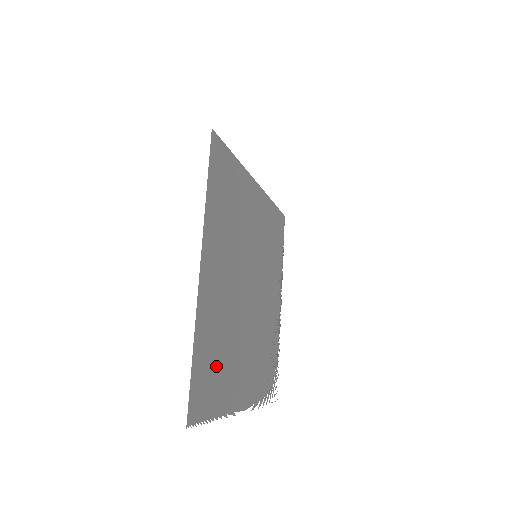
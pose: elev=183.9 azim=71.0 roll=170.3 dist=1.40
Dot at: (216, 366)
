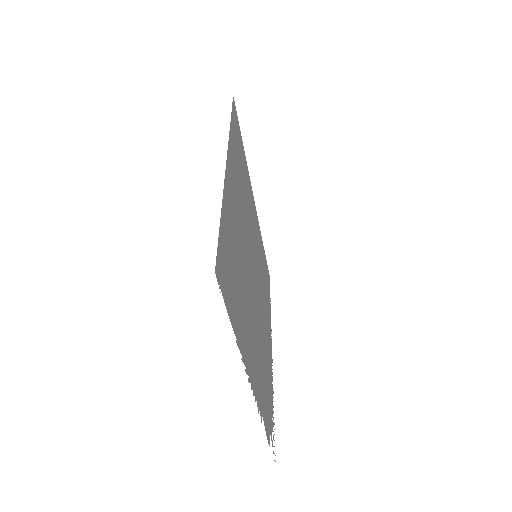
Dot at: (234, 277)
